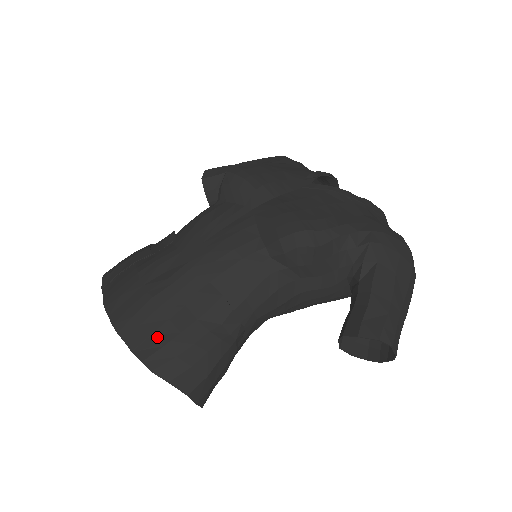
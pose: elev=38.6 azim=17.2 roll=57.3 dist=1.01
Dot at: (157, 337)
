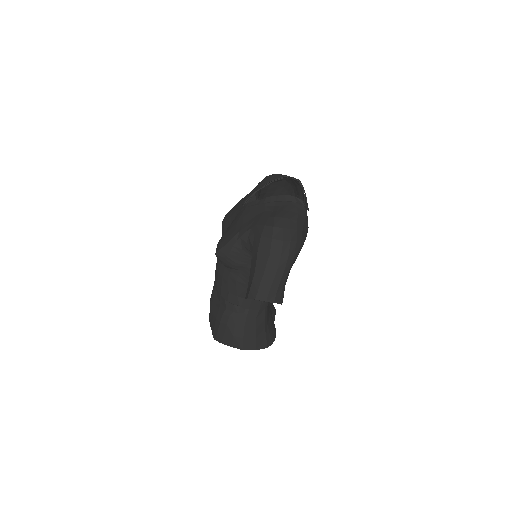
Dot at: (213, 323)
